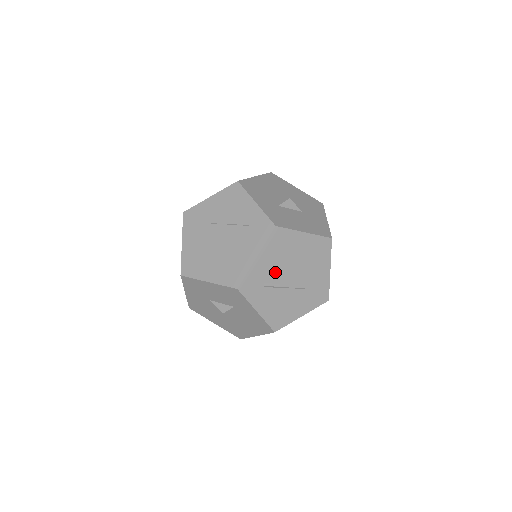
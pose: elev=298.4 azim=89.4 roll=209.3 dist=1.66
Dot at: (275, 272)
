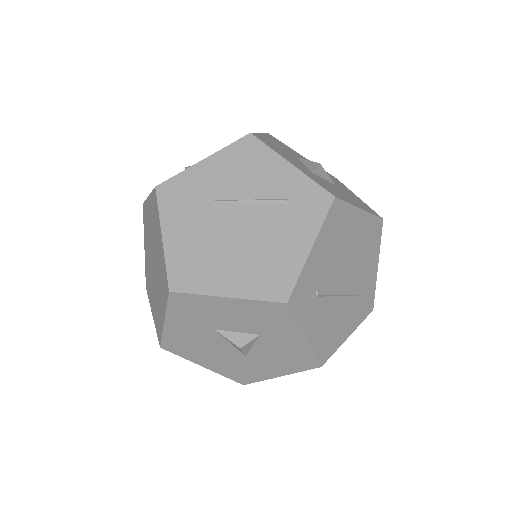
Dot at: (328, 272)
